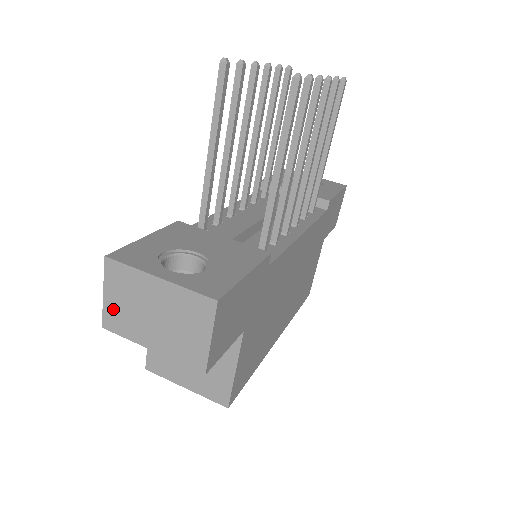
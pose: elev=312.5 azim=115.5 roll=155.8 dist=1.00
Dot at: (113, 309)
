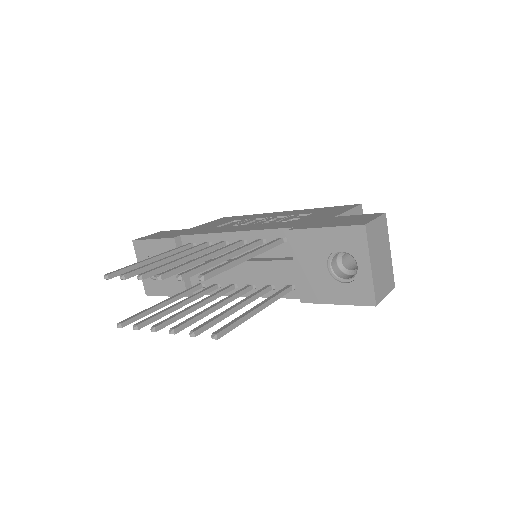
Dot at: occluded
